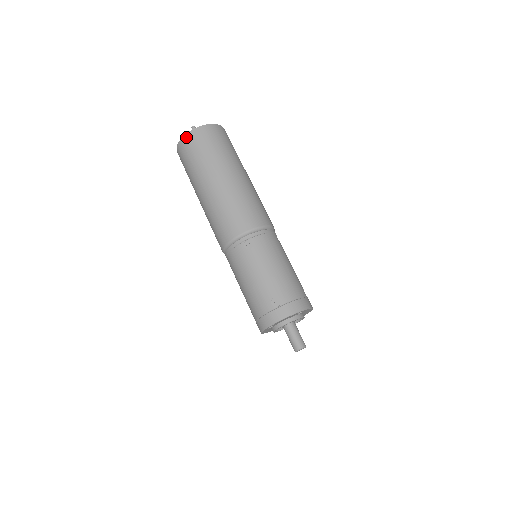
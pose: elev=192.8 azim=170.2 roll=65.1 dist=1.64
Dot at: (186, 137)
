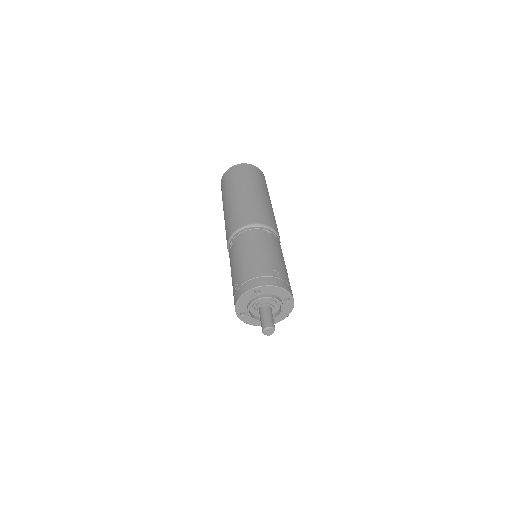
Dot at: occluded
